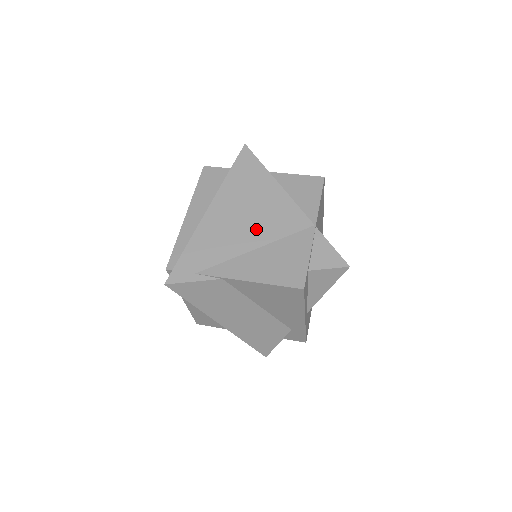
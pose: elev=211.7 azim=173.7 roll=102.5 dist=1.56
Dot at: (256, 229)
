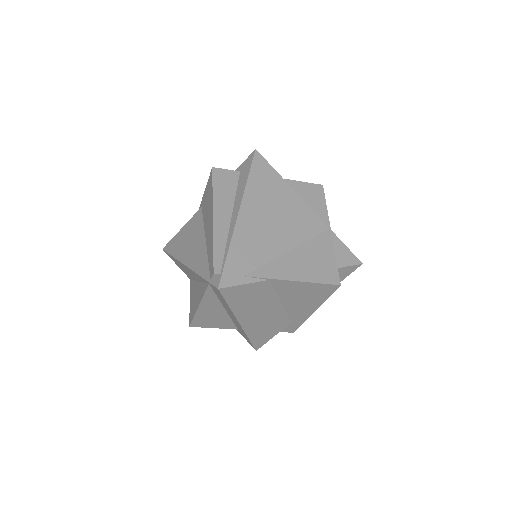
Dot at: (286, 232)
